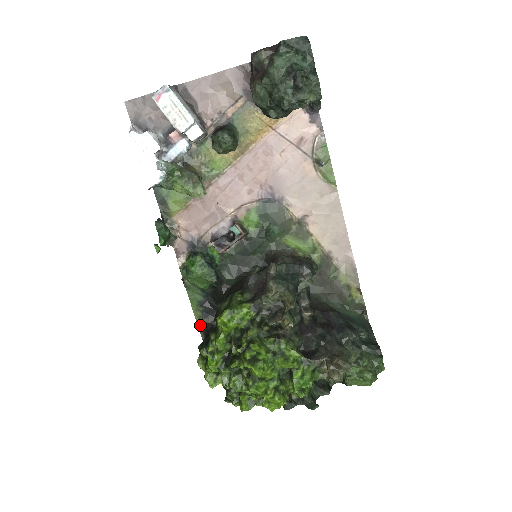
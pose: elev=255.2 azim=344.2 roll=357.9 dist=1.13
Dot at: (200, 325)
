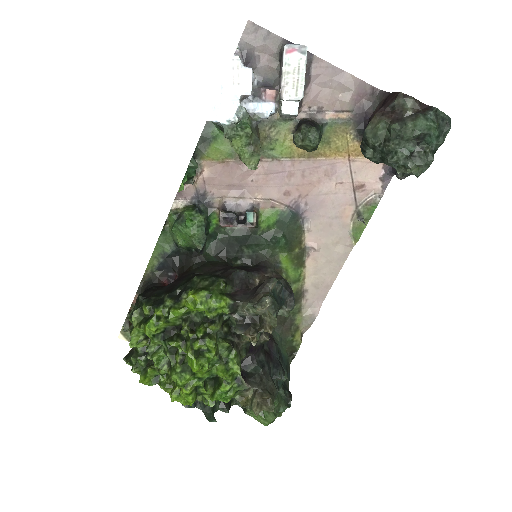
Dot at: (147, 273)
